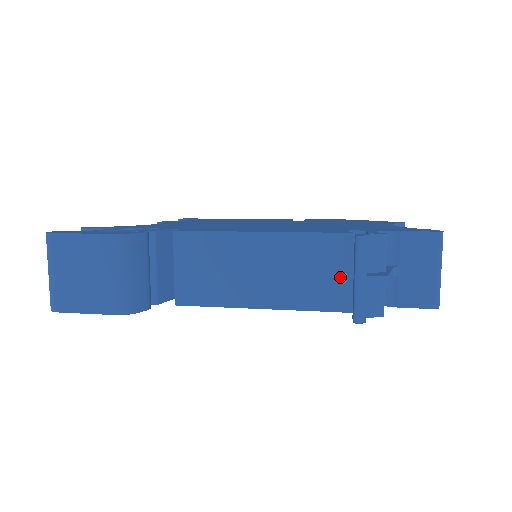
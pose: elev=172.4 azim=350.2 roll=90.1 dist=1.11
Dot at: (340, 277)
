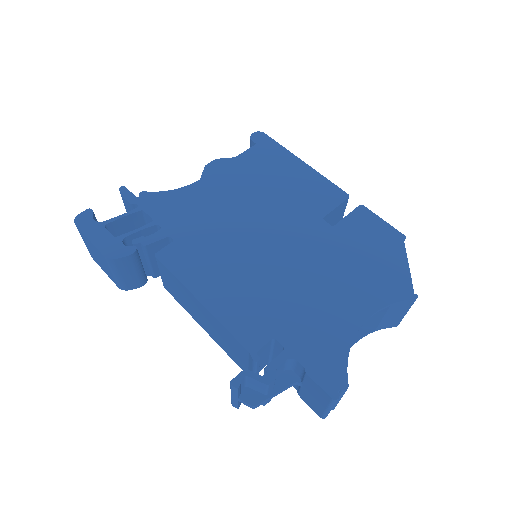
Dot at: (247, 365)
